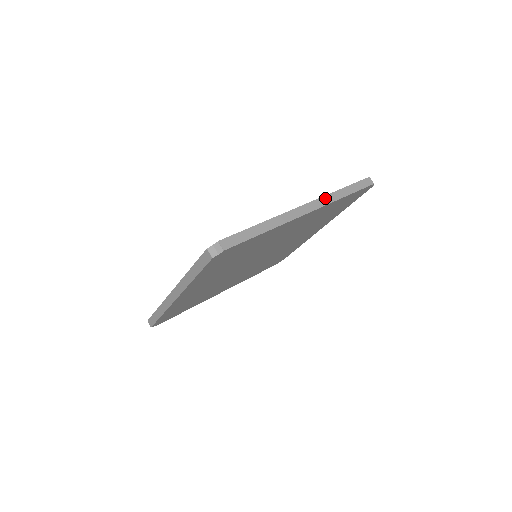
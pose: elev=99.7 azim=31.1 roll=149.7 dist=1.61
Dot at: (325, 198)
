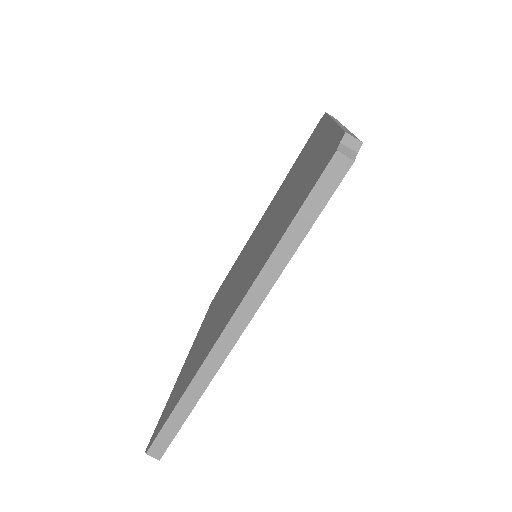
Dot at: (256, 286)
